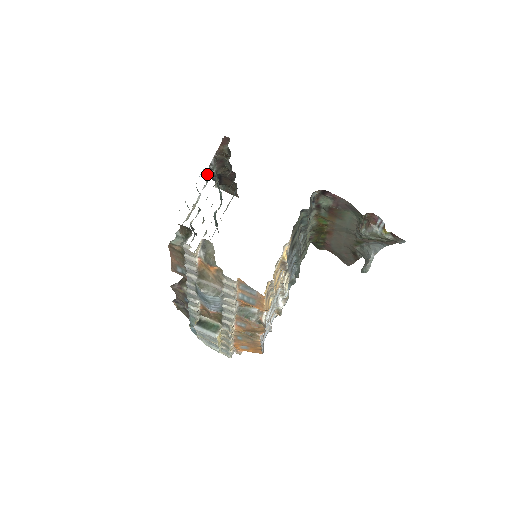
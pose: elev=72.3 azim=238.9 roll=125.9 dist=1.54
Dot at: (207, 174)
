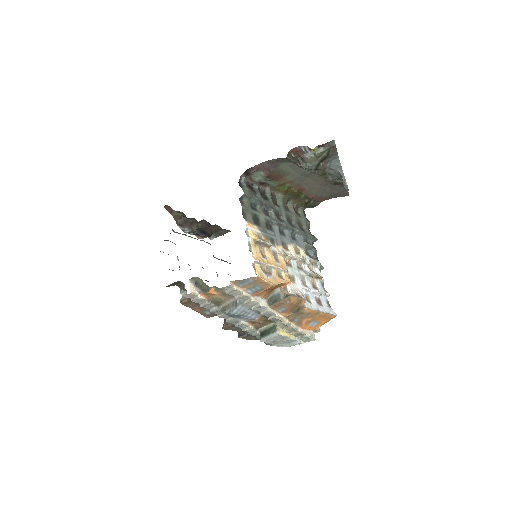
Dot at: (199, 238)
